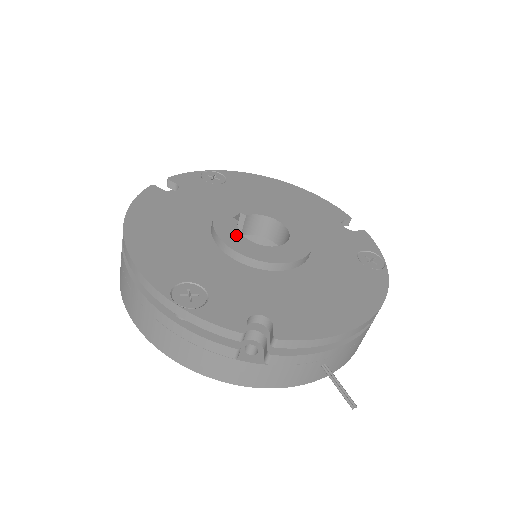
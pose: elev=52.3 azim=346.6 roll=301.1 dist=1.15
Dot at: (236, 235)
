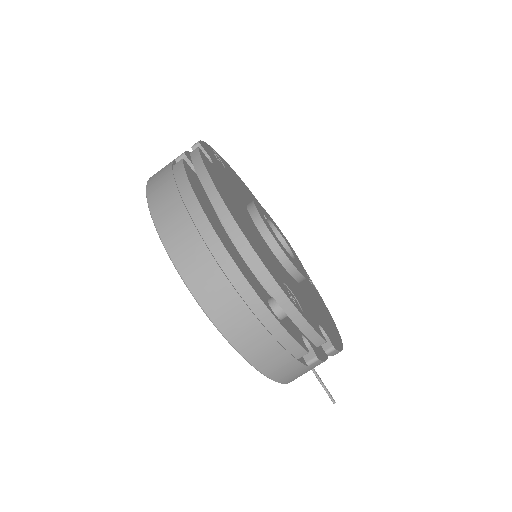
Dot at: (278, 240)
